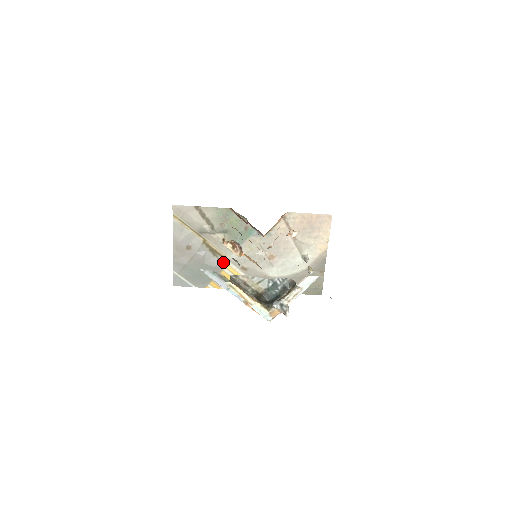
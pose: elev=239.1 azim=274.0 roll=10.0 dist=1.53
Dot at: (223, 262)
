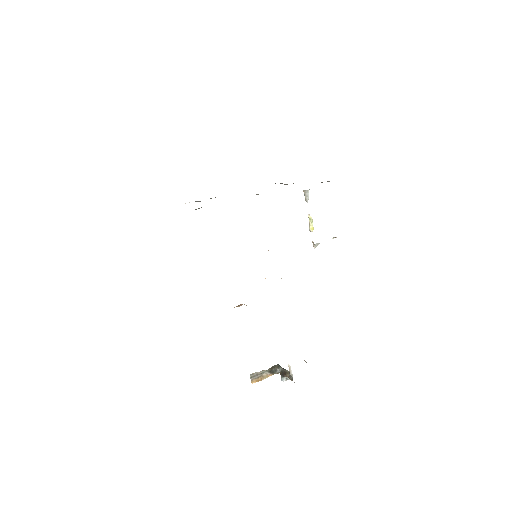
Dot at: occluded
